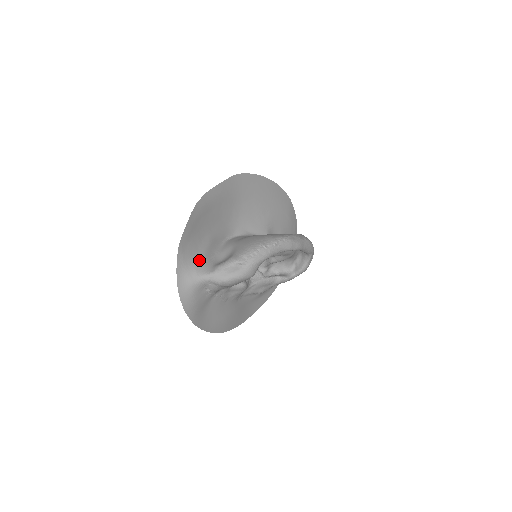
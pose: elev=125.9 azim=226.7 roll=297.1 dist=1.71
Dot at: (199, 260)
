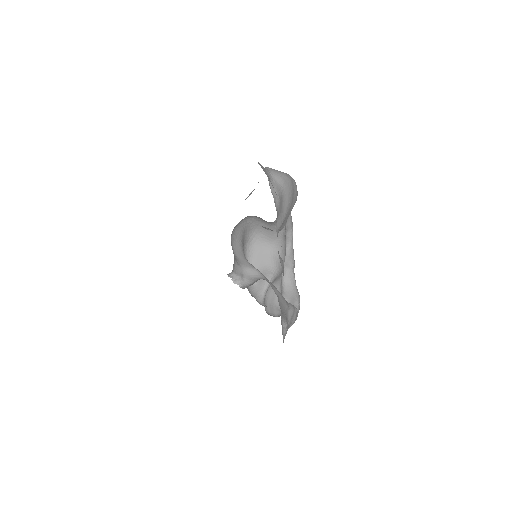
Dot at: occluded
